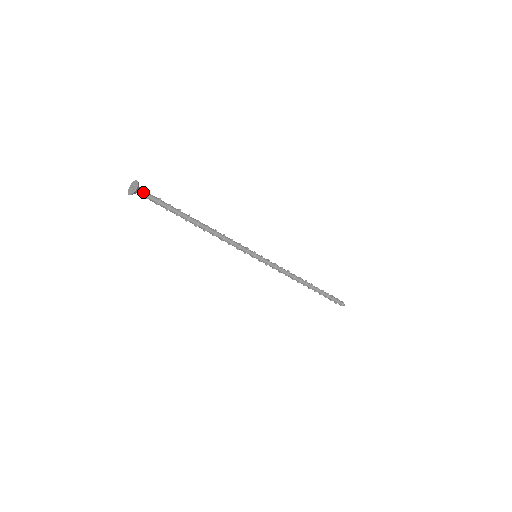
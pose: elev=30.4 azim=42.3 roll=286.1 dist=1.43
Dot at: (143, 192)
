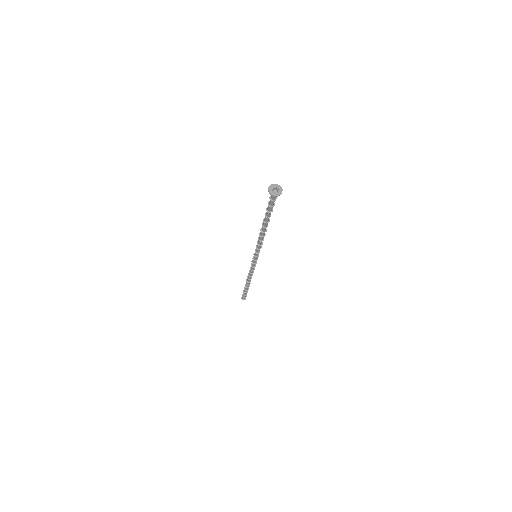
Dot at: occluded
